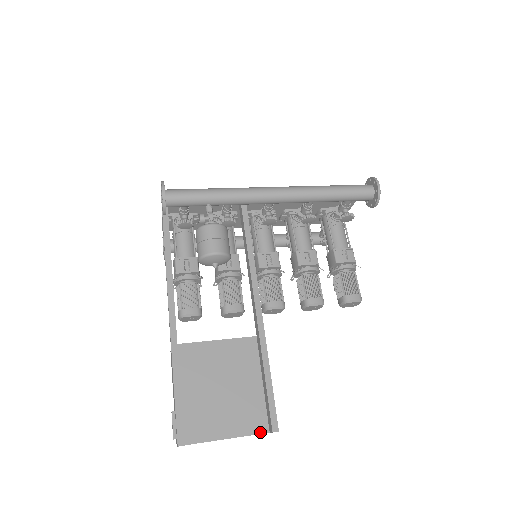
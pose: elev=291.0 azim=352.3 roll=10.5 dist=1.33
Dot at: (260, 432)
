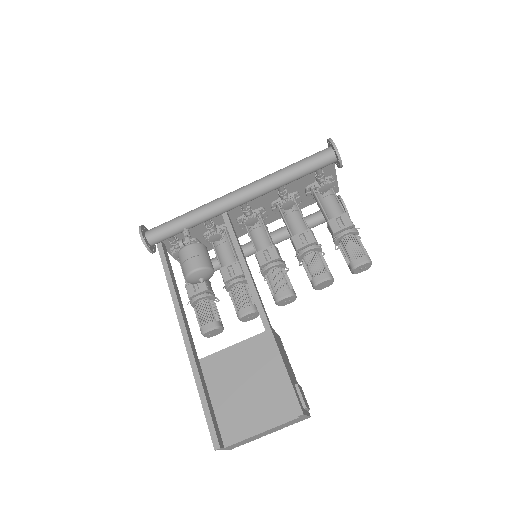
Dot at: (290, 419)
